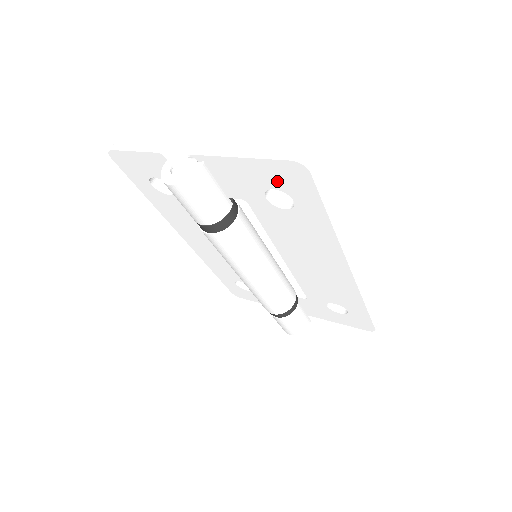
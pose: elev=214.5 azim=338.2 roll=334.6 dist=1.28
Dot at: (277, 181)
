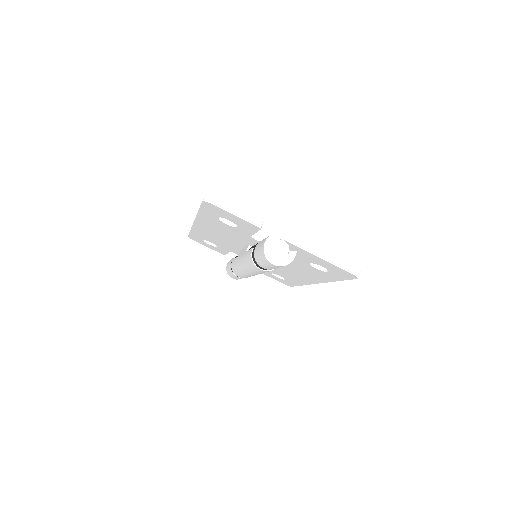
Dot at: (330, 268)
